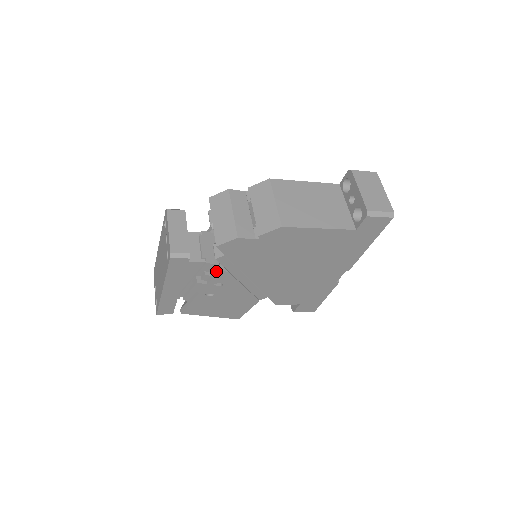
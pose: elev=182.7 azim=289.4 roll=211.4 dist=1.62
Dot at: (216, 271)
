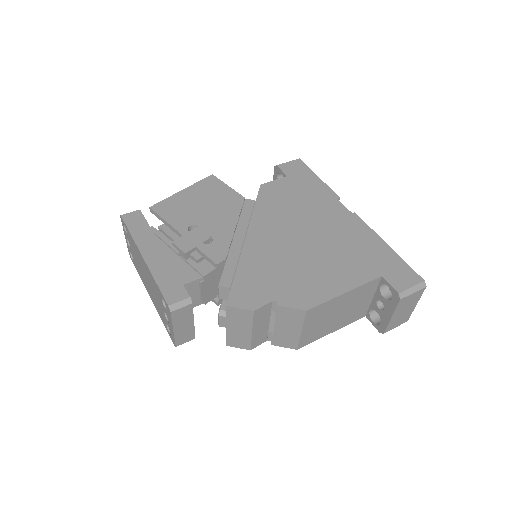
Dot at: (213, 301)
